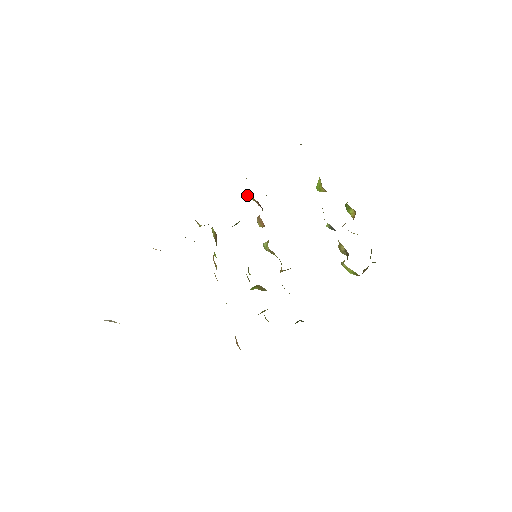
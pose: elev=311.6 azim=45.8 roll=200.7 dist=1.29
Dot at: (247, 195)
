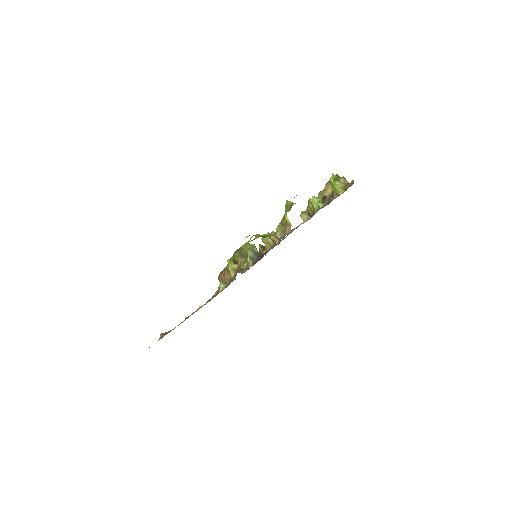
Dot at: occluded
